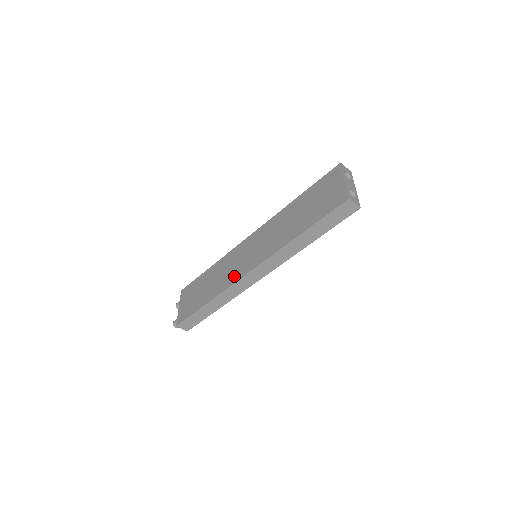
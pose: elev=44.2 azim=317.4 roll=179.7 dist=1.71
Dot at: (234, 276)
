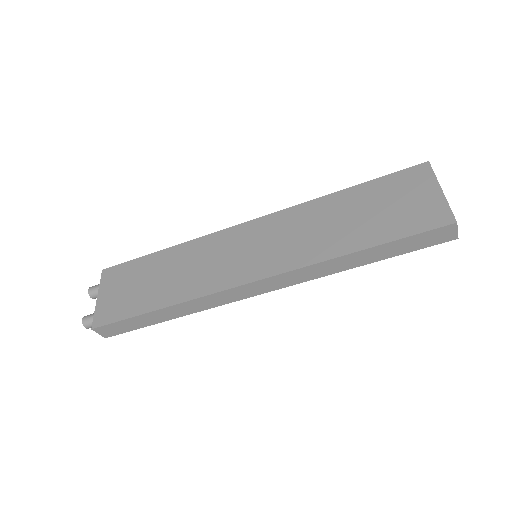
Dot at: (219, 279)
